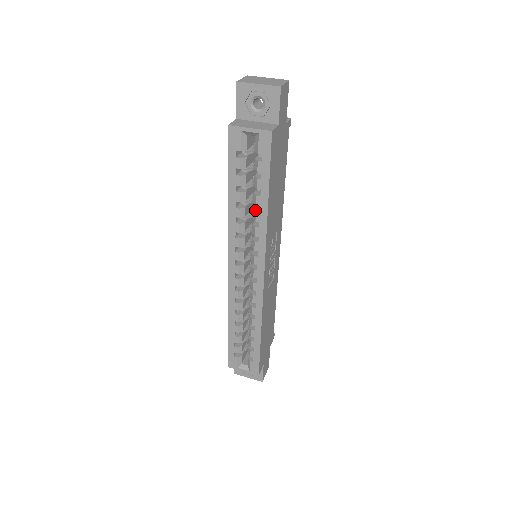
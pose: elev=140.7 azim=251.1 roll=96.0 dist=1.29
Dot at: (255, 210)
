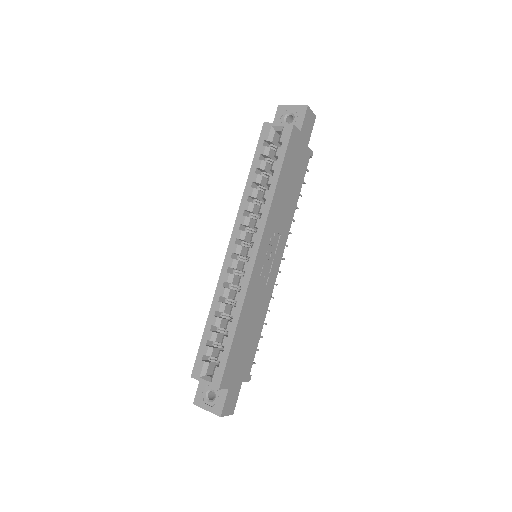
Dot at: (266, 190)
